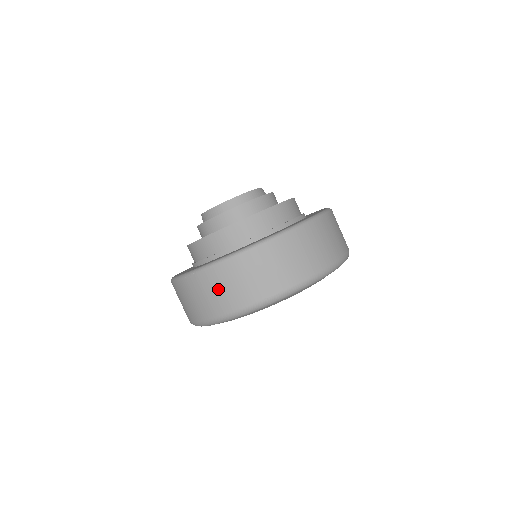
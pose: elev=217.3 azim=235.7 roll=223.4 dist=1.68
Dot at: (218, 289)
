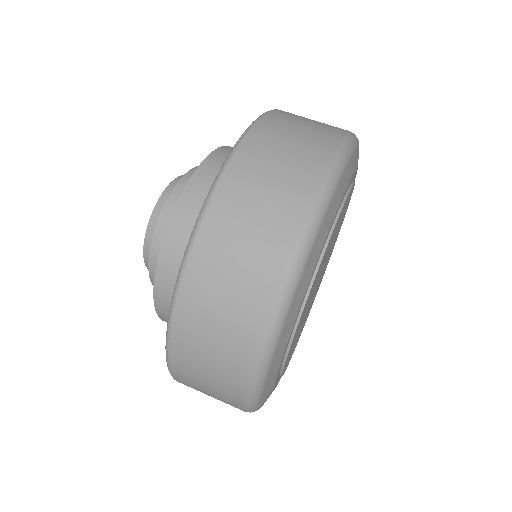
Dot at: (215, 317)
